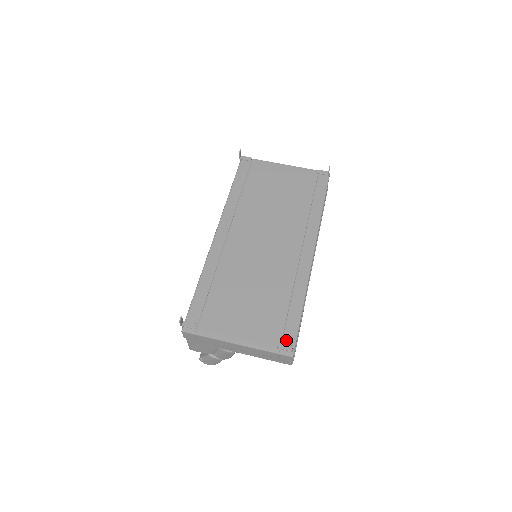
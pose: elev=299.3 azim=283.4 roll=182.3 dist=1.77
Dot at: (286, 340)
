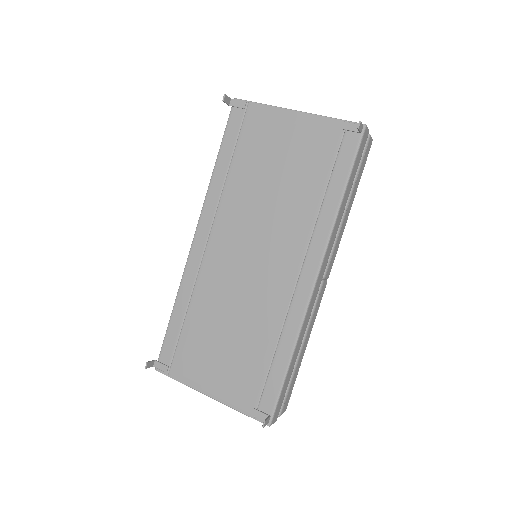
Dot at: (263, 404)
